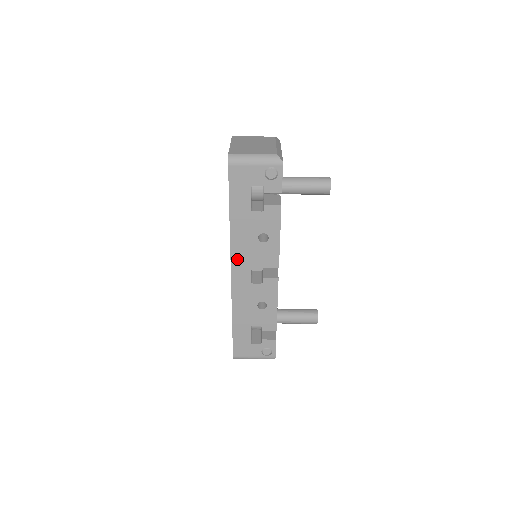
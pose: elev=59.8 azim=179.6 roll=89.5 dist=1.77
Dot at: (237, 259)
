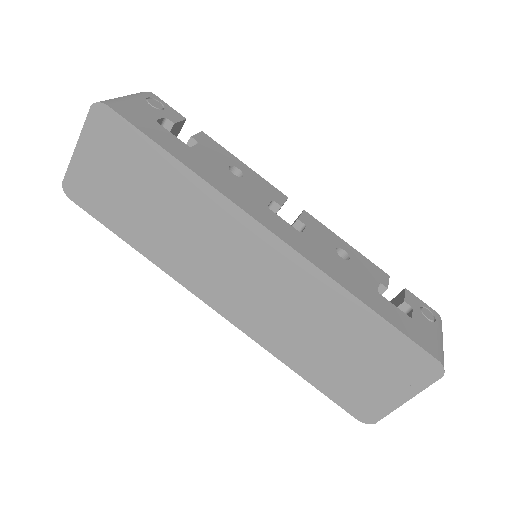
Dot at: (254, 211)
